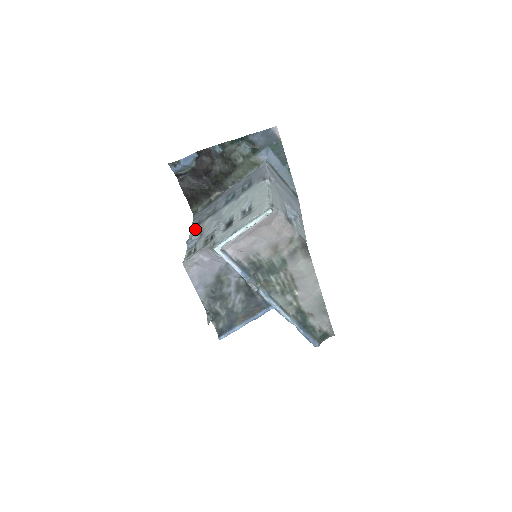
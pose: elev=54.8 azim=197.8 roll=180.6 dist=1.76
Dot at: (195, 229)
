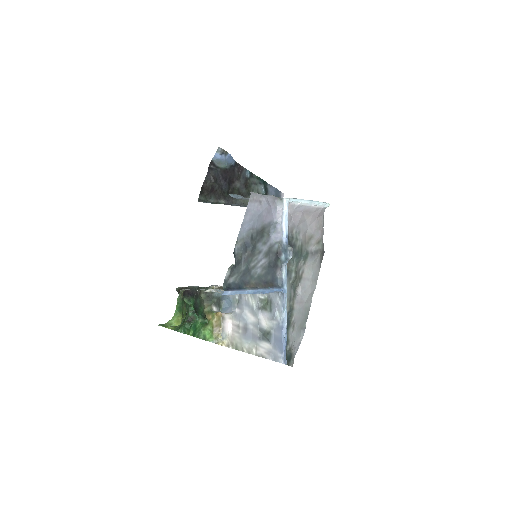
Dot at: occluded
